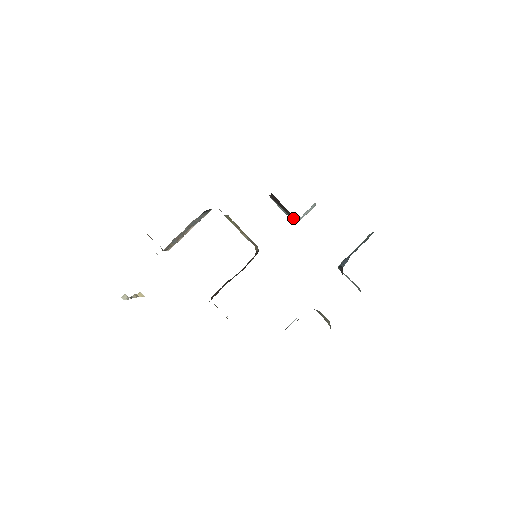
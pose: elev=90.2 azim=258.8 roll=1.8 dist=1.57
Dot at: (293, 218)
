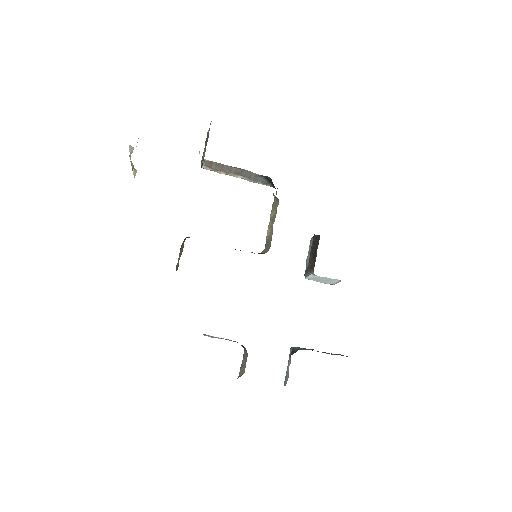
Dot at: (310, 271)
